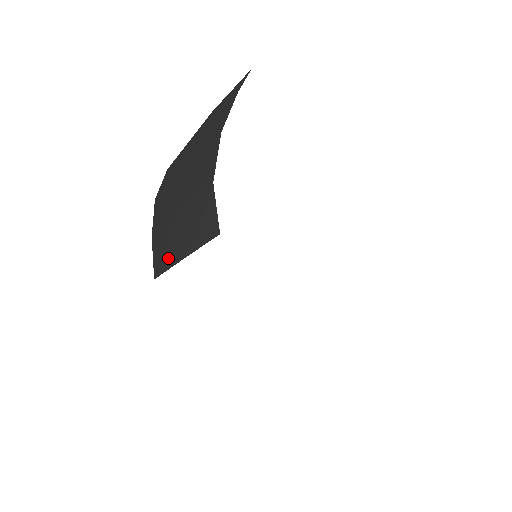
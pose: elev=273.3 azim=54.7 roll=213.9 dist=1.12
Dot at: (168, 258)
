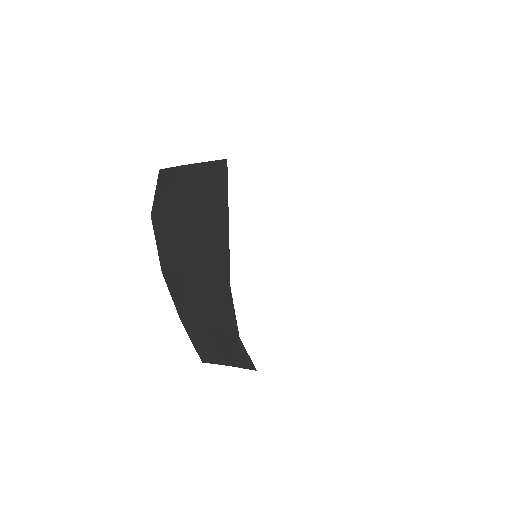
Dot at: (210, 356)
